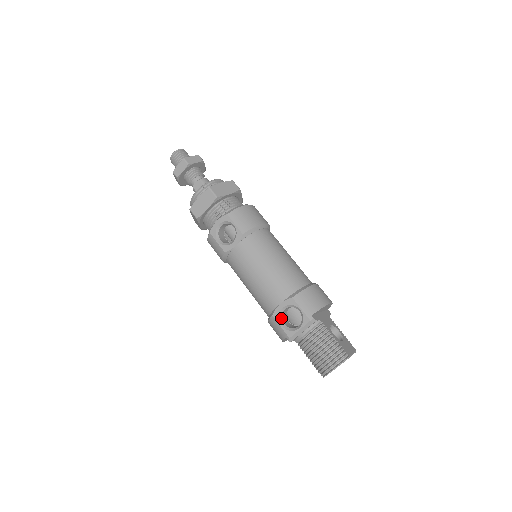
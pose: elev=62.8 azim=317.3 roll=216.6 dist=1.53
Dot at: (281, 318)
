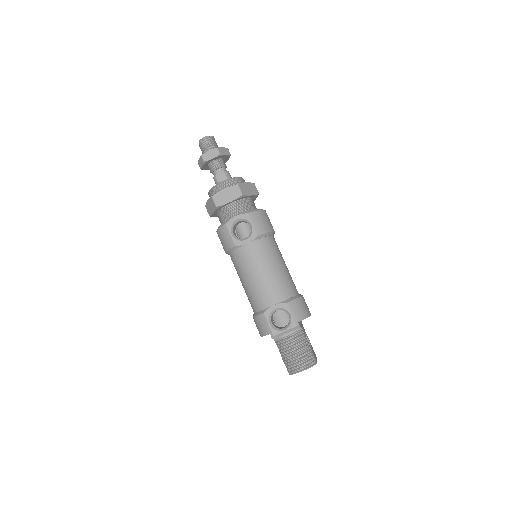
Dot at: (271, 317)
